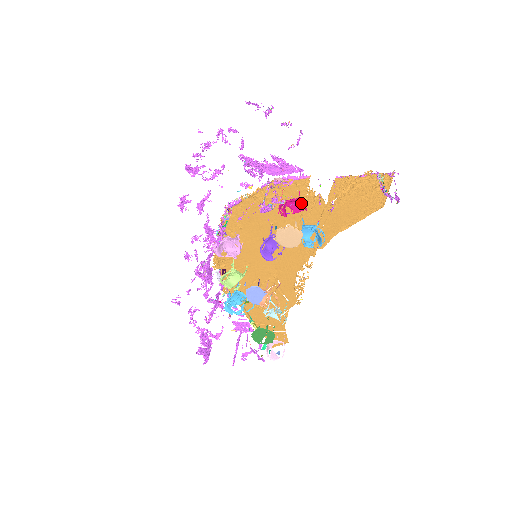
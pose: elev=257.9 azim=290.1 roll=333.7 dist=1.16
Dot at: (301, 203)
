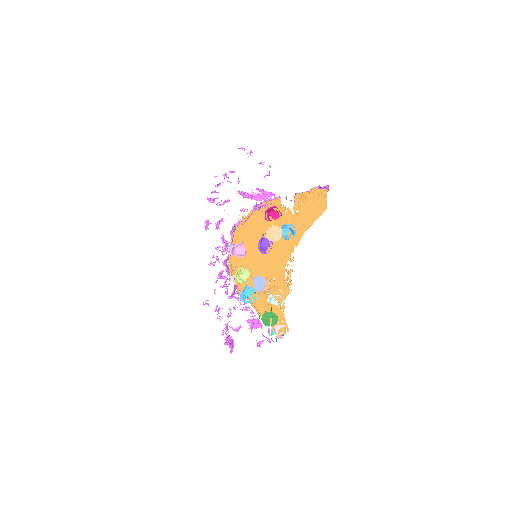
Dot at: occluded
